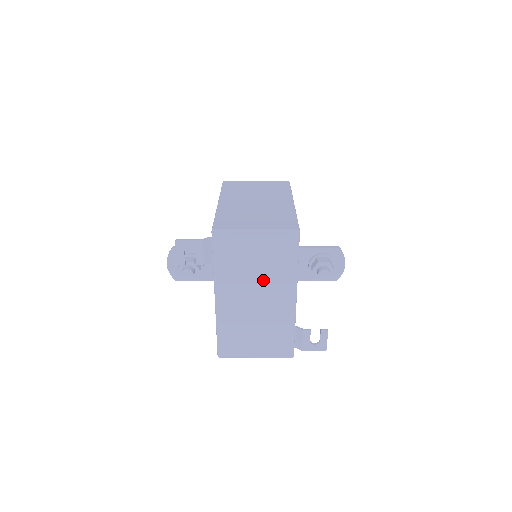
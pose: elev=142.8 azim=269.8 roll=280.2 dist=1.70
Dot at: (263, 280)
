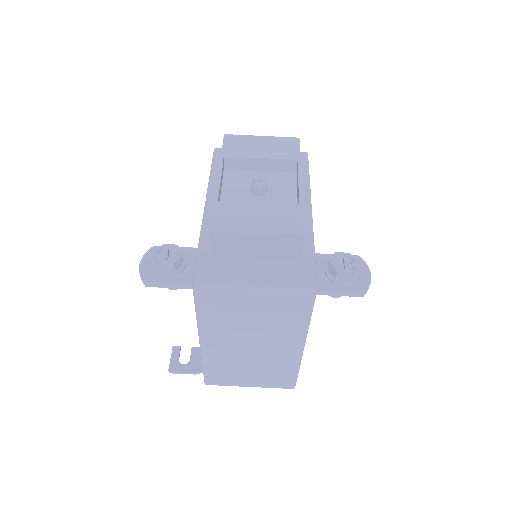
Dot at: occluded
